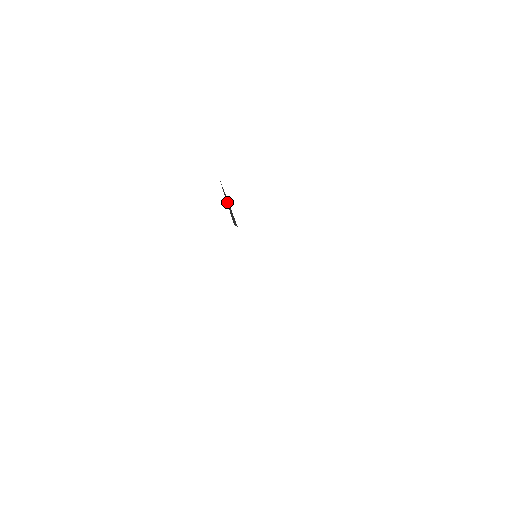
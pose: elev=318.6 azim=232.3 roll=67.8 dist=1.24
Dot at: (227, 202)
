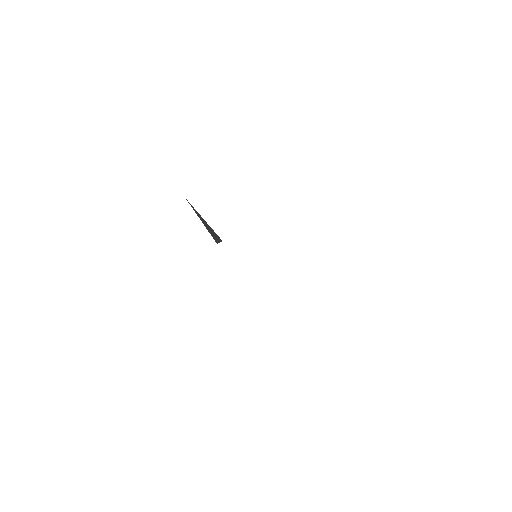
Dot at: (203, 222)
